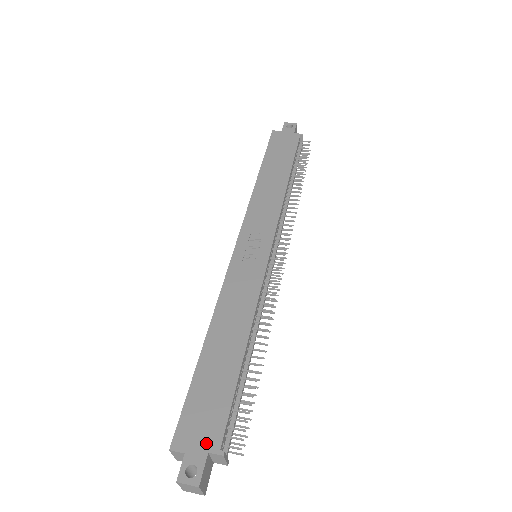
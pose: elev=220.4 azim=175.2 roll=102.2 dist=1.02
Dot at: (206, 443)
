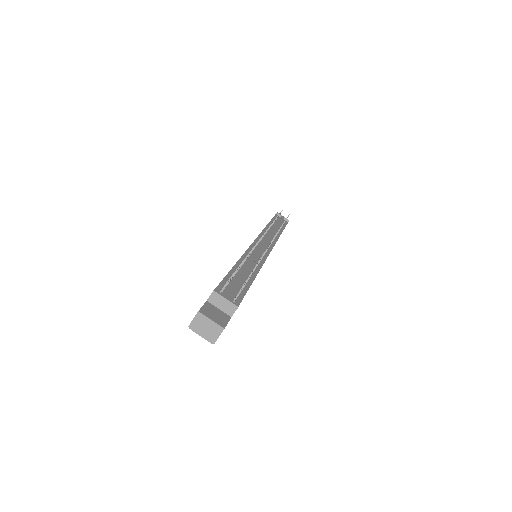
Dot at: (206, 301)
